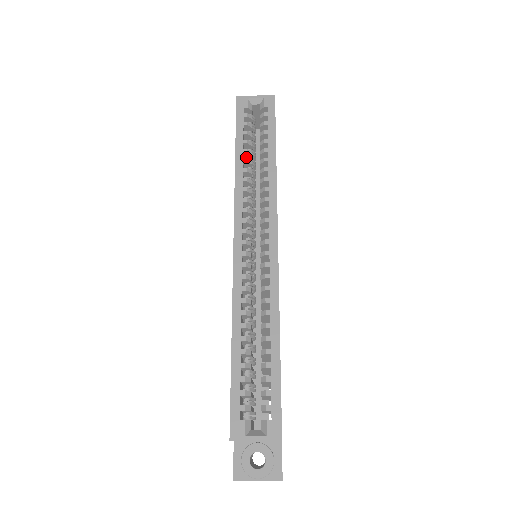
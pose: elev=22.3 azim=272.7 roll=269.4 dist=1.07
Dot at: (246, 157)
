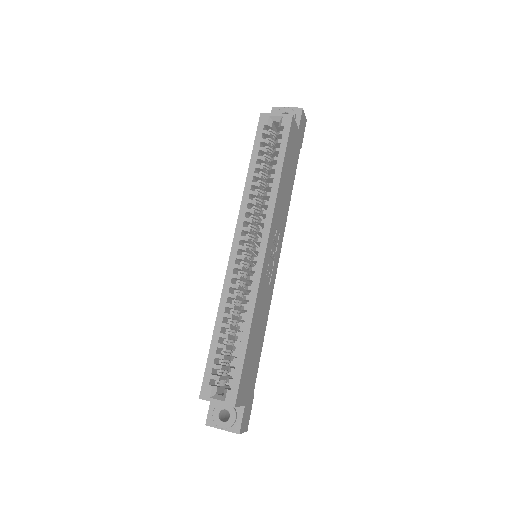
Dot at: (259, 170)
